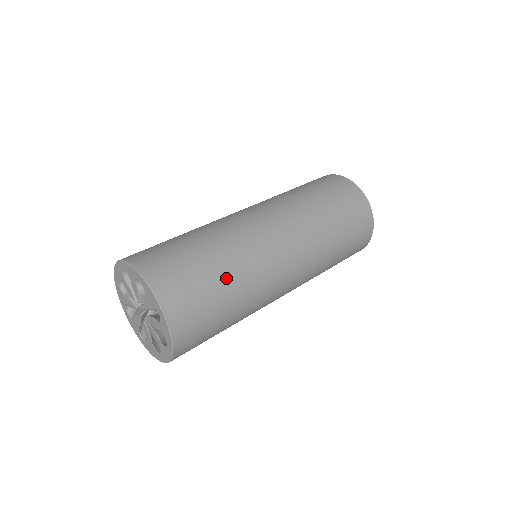
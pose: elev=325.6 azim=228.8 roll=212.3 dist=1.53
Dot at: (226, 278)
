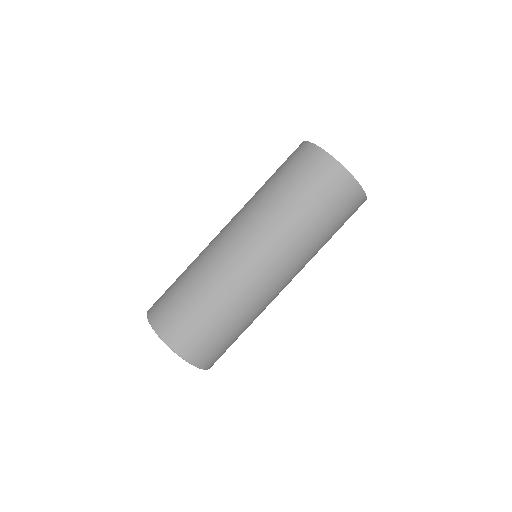
Dot at: (209, 303)
